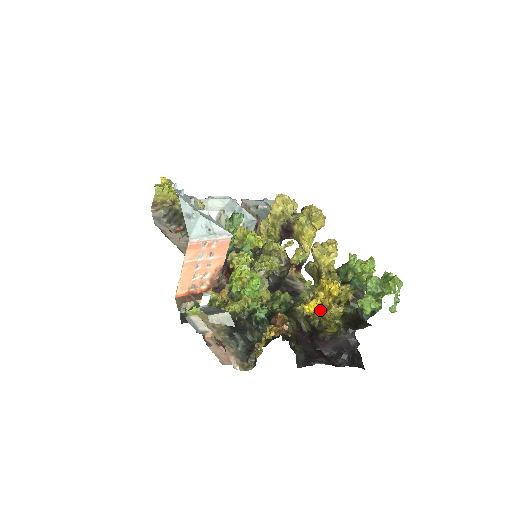
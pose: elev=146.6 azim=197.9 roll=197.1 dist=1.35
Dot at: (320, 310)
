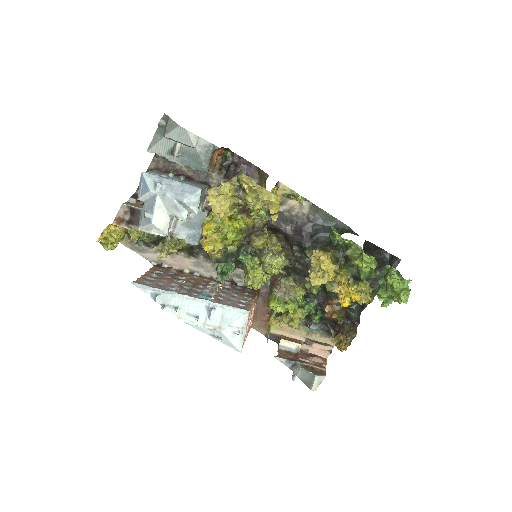
Dot at: occluded
